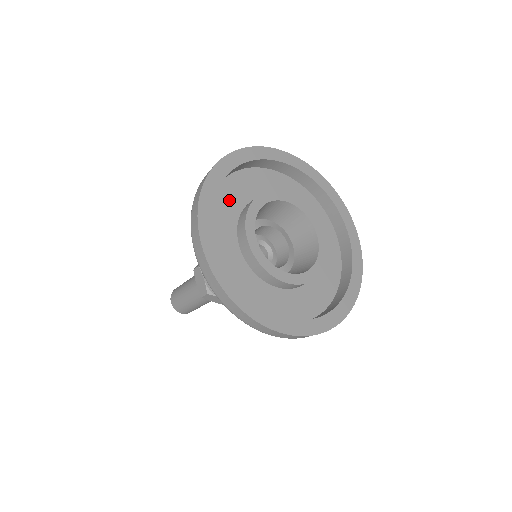
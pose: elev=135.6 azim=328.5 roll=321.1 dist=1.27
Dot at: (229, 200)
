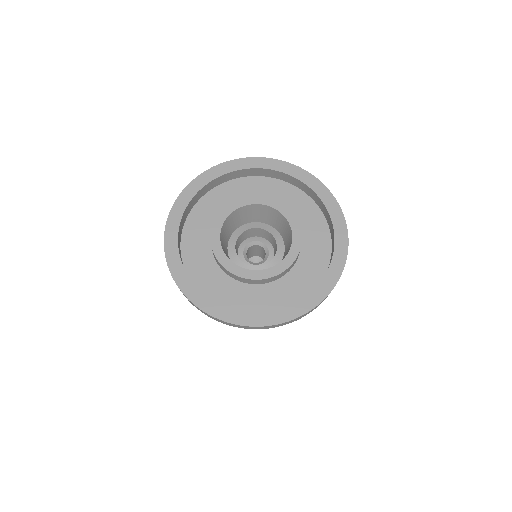
Dot at: (230, 195)
